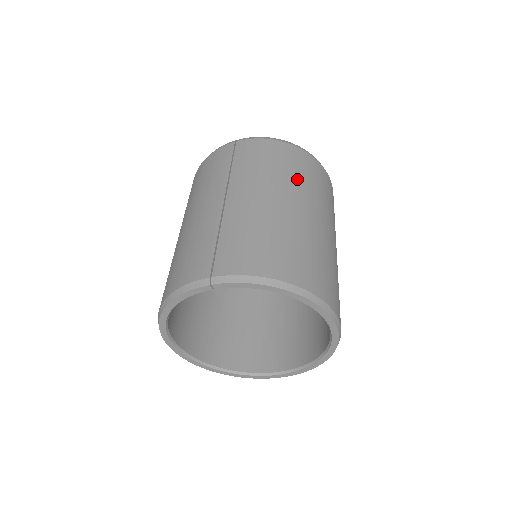
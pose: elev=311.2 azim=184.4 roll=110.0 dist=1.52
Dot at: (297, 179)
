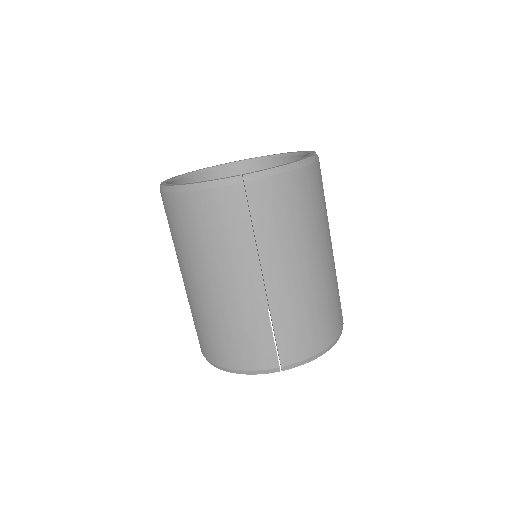
Dot at: (315, 221)
